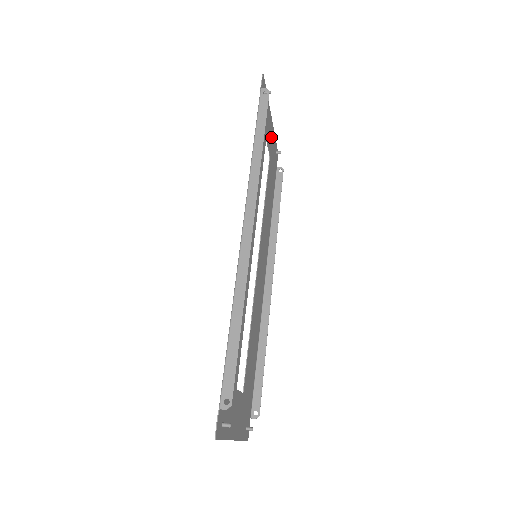
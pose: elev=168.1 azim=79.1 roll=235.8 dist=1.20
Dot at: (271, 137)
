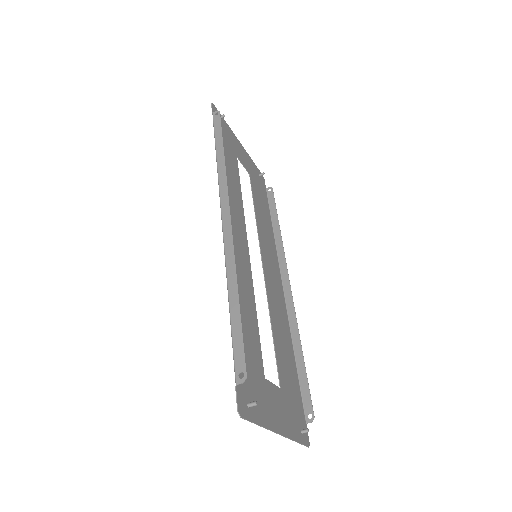
Dot at: (246, 159)
